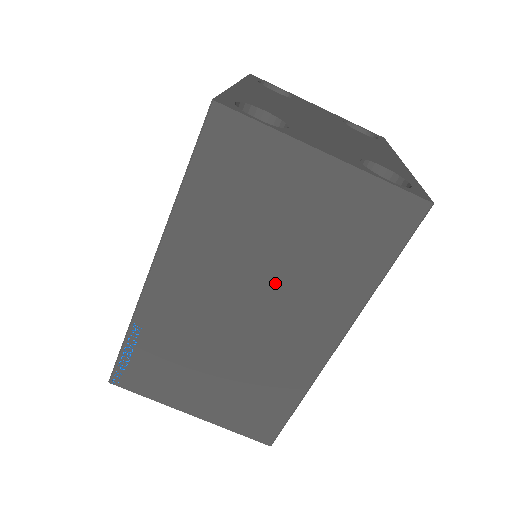
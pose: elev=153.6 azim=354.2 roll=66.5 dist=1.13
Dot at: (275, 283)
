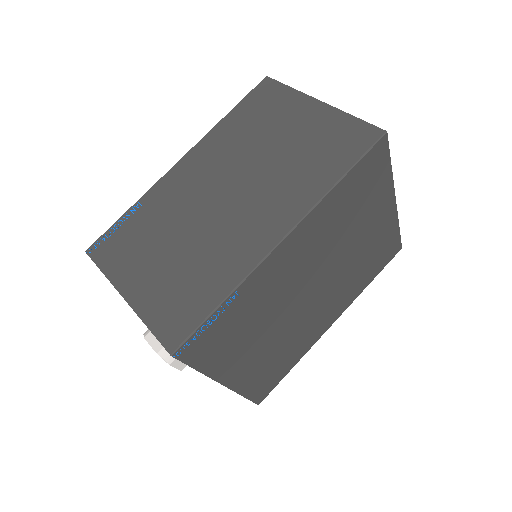
Dot at: (254, 179)
